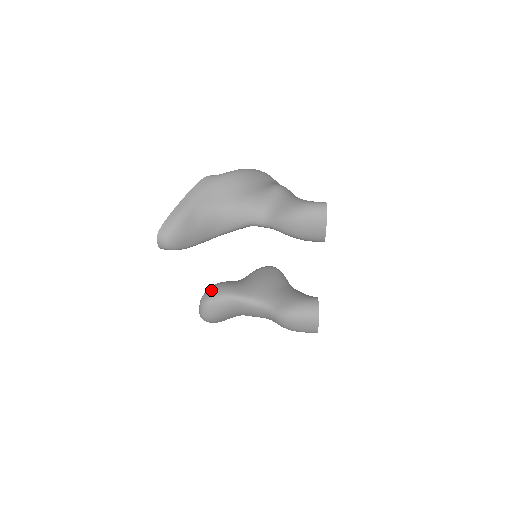
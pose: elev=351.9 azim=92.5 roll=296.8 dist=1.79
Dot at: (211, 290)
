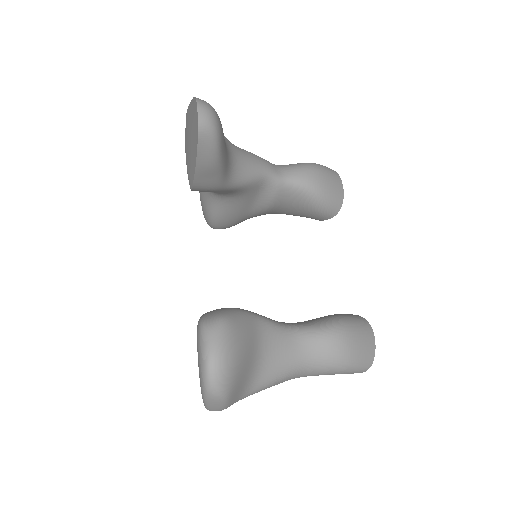
Dot at: occluded
